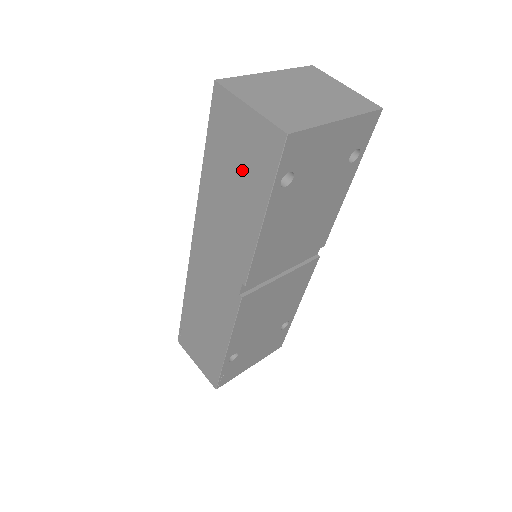
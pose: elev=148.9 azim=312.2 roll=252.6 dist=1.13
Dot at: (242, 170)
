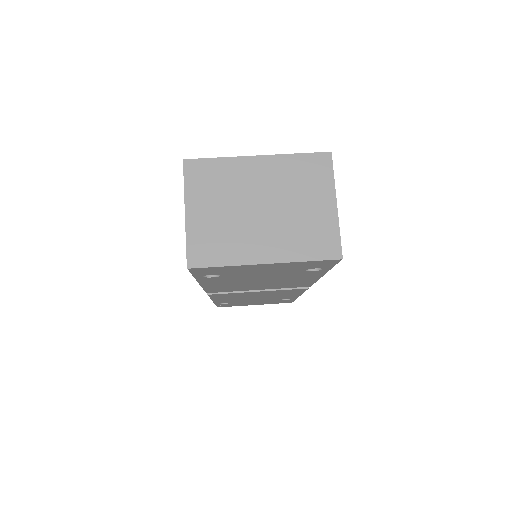
Dot at: occluded
